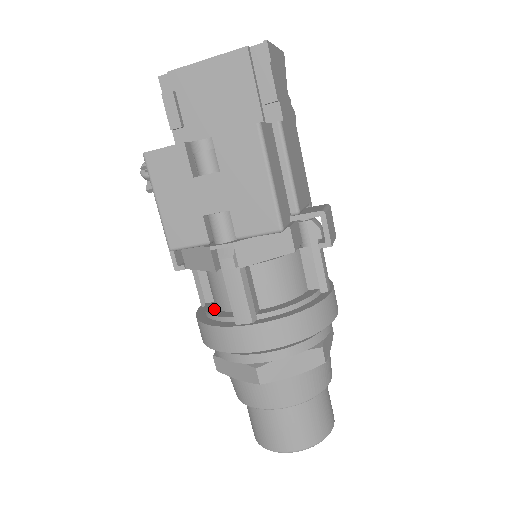
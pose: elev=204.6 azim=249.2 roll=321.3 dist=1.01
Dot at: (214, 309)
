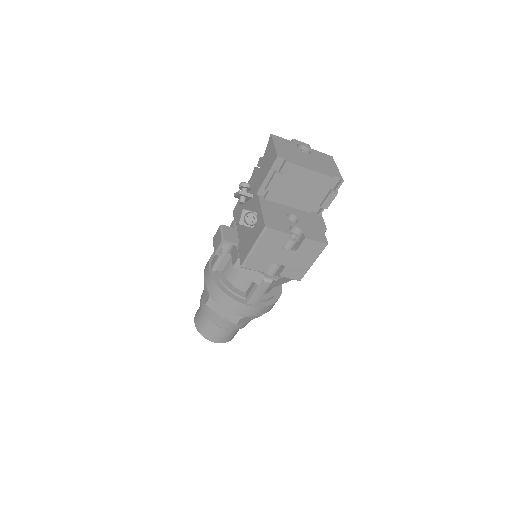
Dot at: (228, 282)
